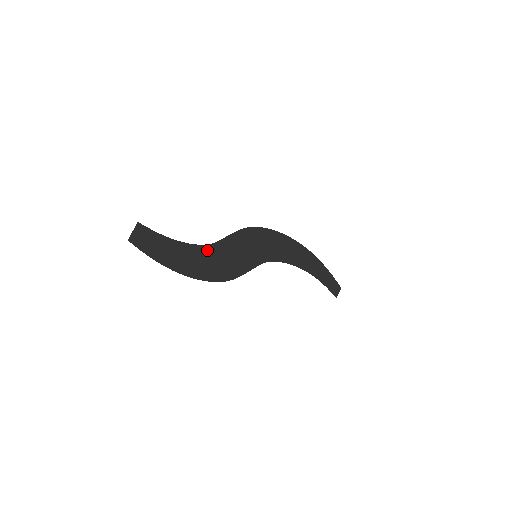
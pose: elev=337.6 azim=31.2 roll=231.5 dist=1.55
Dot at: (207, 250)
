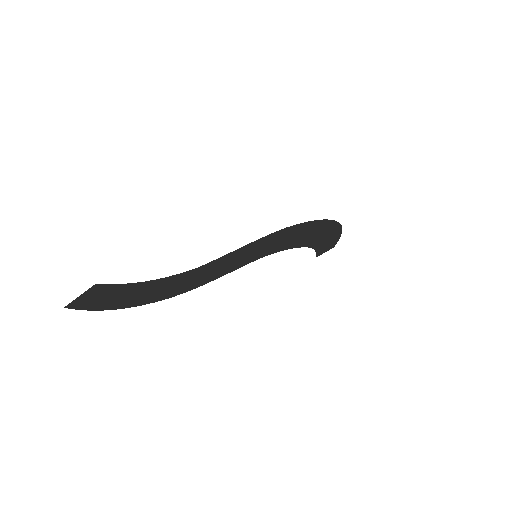
Dot at: (187, 274)
